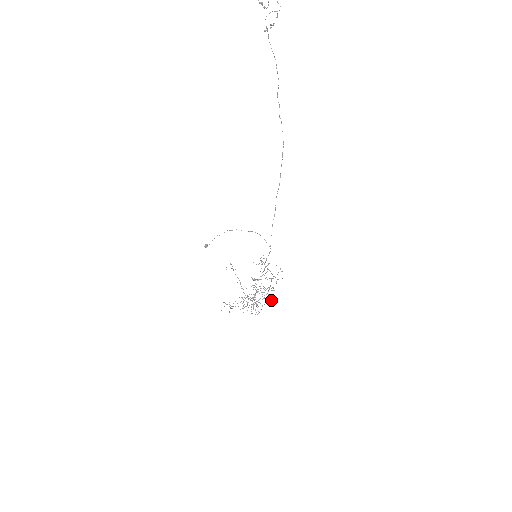
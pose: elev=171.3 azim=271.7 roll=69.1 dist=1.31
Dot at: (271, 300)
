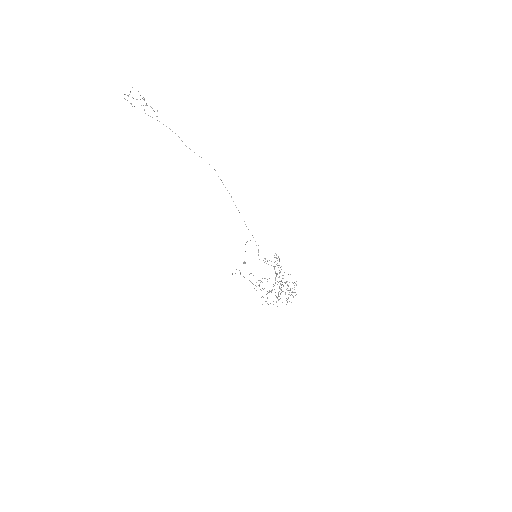
Dot at: occluded
